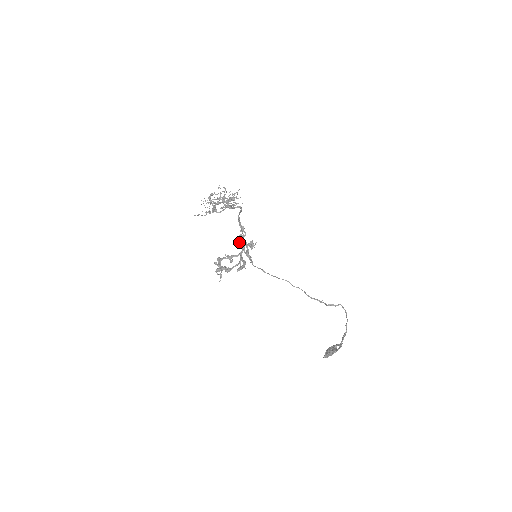
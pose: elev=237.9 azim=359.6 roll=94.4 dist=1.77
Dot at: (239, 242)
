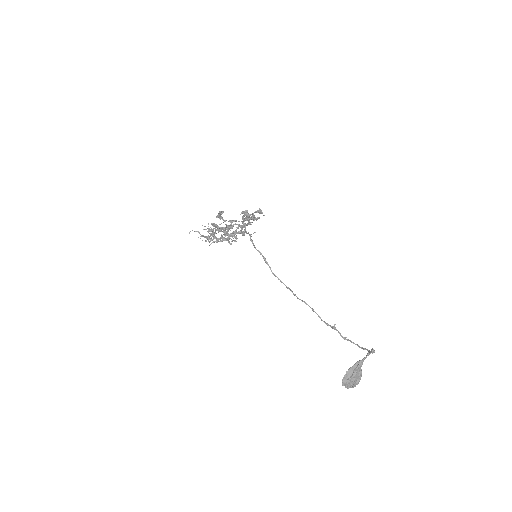
Dot at: (244, 215)
